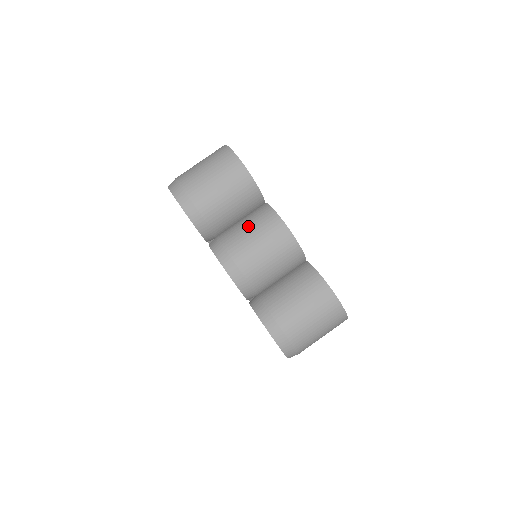
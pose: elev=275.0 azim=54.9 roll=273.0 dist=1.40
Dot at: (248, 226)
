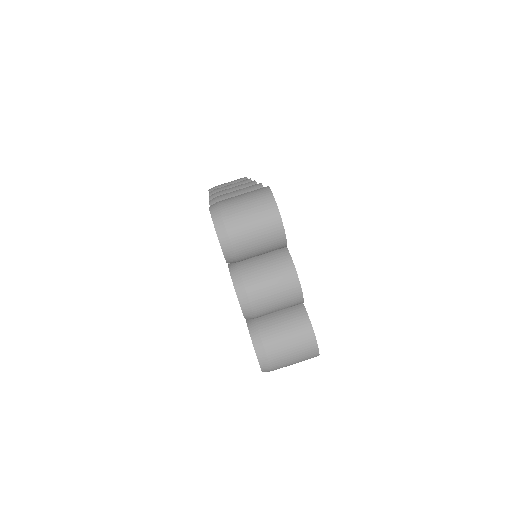
Dot at: (267, 267)
